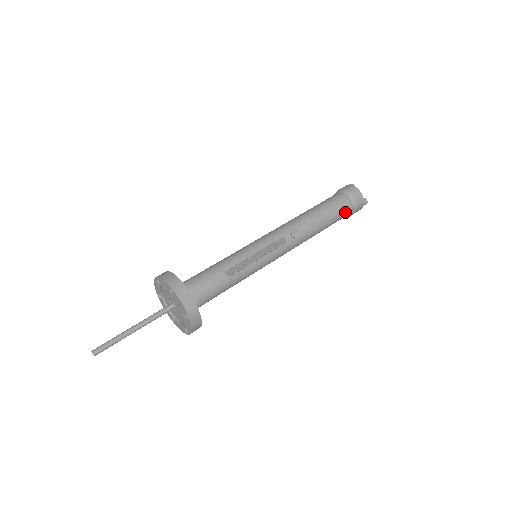
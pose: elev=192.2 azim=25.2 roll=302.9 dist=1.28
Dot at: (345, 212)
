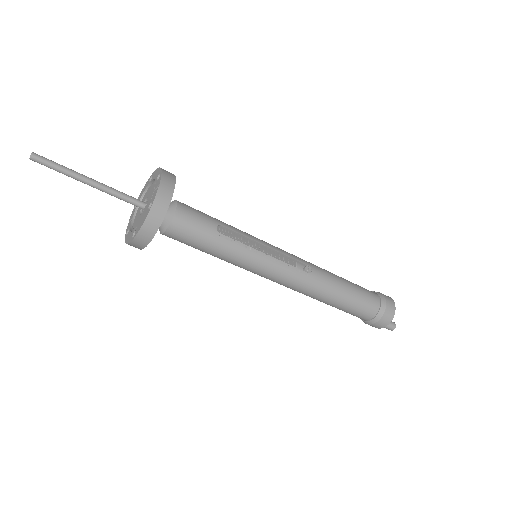
Dot at: (369, 308)
